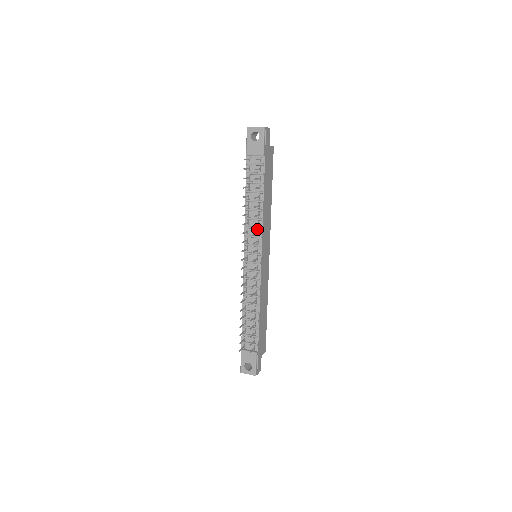
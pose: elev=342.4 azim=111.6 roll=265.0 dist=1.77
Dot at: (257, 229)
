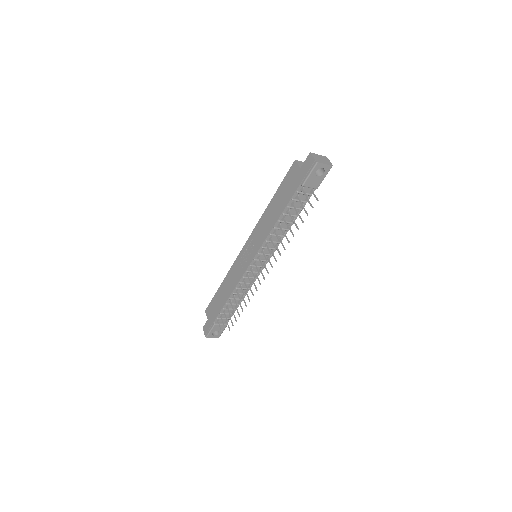
Dot at: (276, 243)
